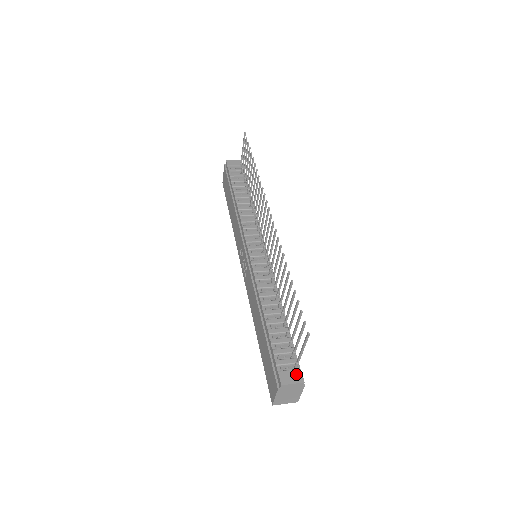
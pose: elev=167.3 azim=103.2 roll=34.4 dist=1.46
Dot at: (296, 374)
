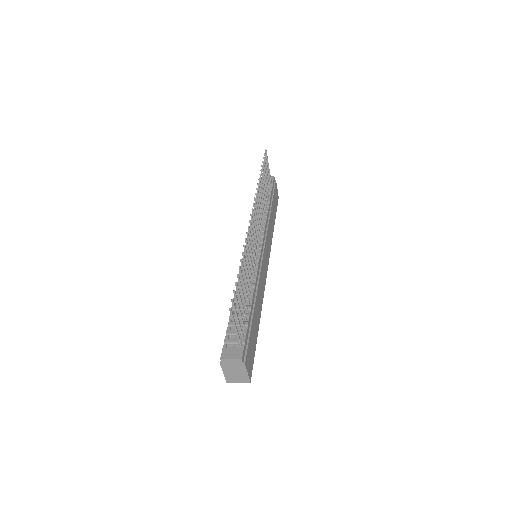
Dot at: (237, 352)
